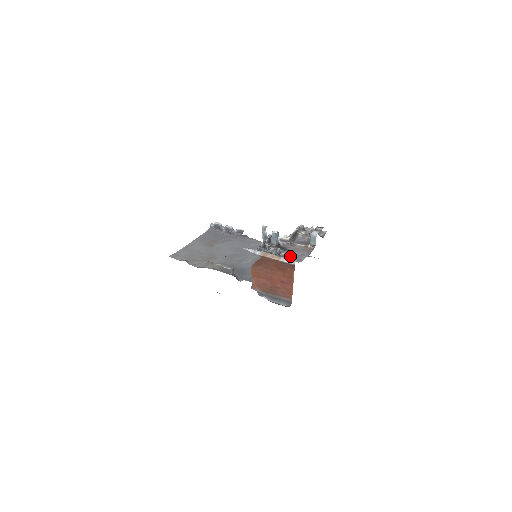
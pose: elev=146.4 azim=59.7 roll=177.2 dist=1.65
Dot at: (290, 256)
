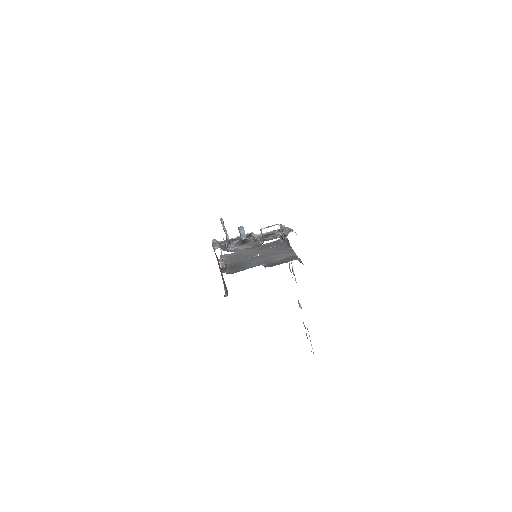
Dot at: occluded
